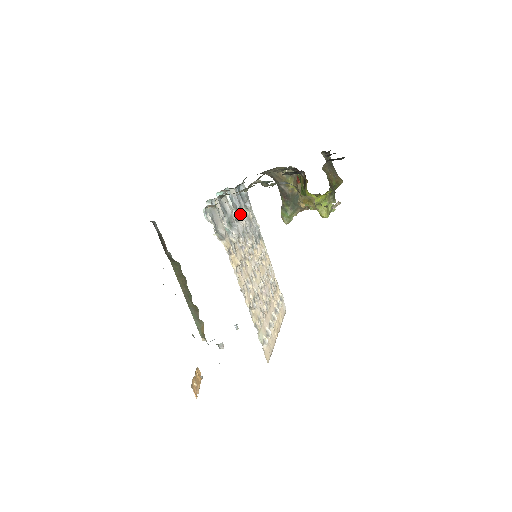
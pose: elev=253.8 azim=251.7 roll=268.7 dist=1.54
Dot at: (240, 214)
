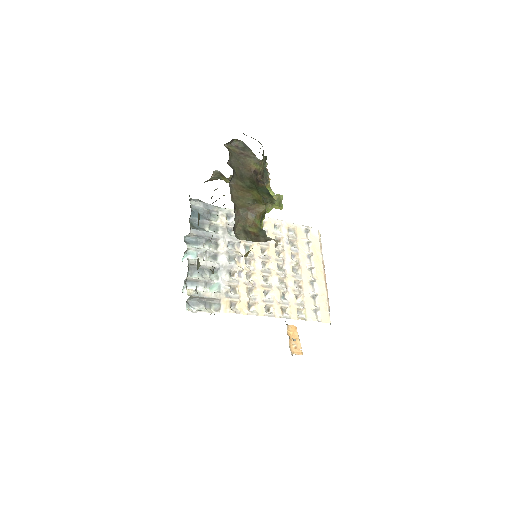
Dot at: (214, 240)
